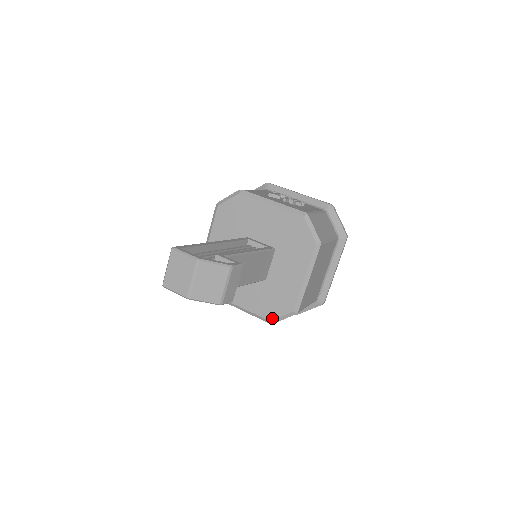
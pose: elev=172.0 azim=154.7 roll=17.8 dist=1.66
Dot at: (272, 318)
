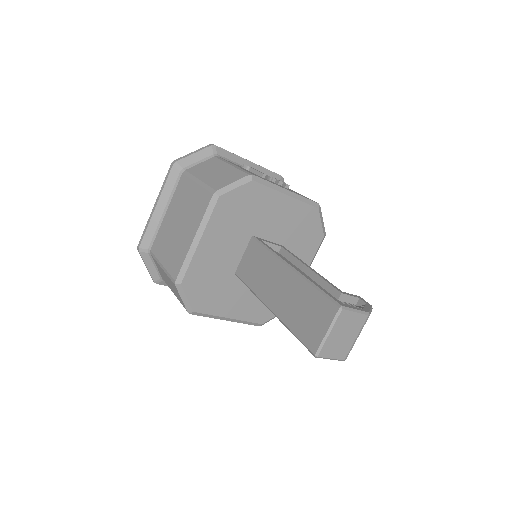
Dot at: (265, 320)
